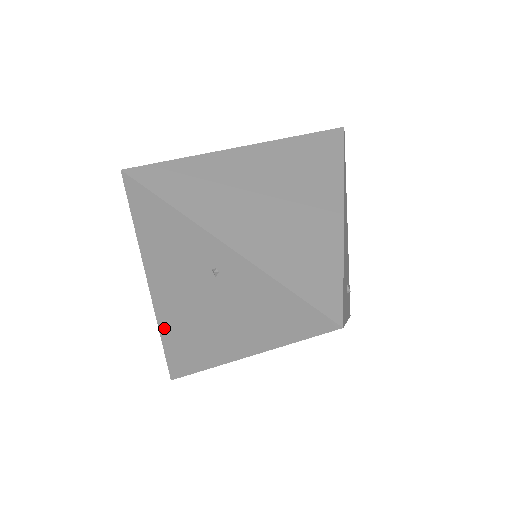
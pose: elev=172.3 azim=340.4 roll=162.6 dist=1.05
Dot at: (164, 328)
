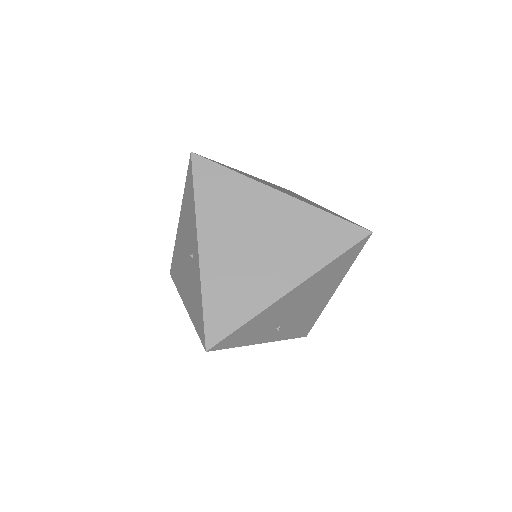
Dot at: (176, 248)
